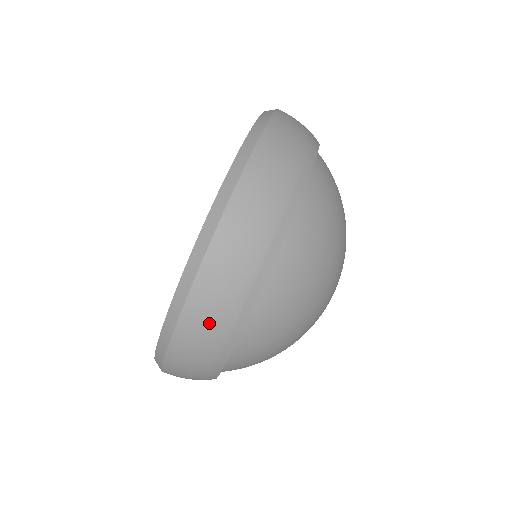
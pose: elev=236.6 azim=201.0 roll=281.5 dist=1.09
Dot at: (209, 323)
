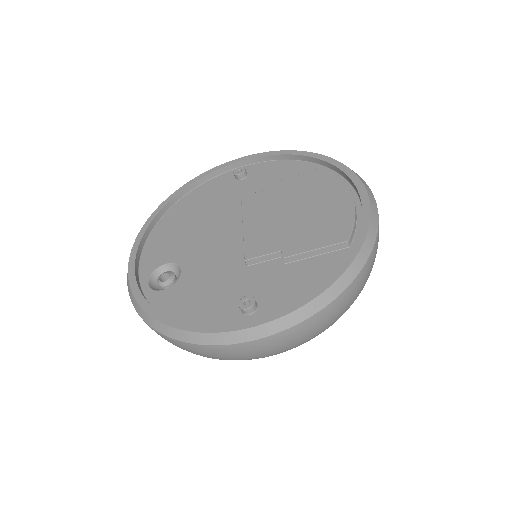
Dot at: (272, 348)
